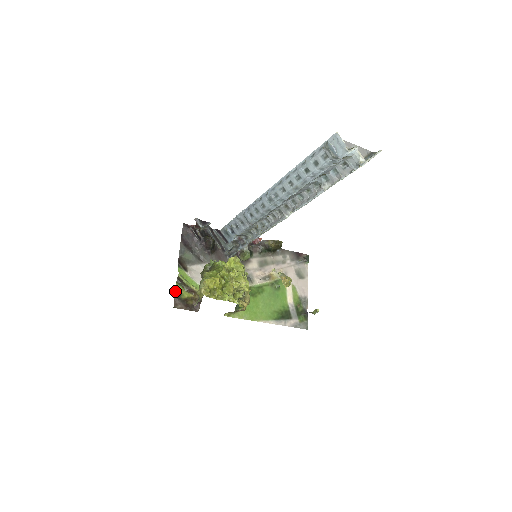
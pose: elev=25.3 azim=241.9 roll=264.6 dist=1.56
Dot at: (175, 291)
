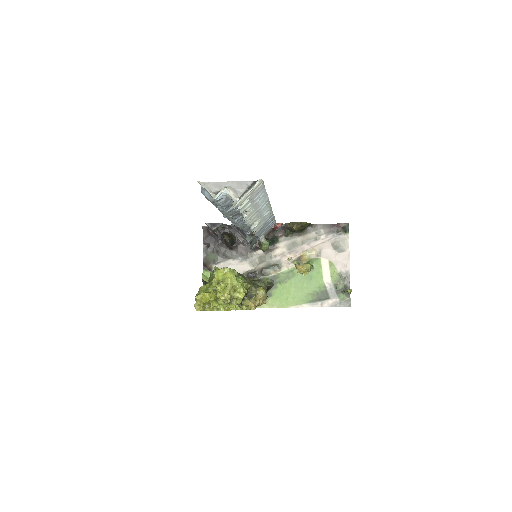
Dot at: occluded
